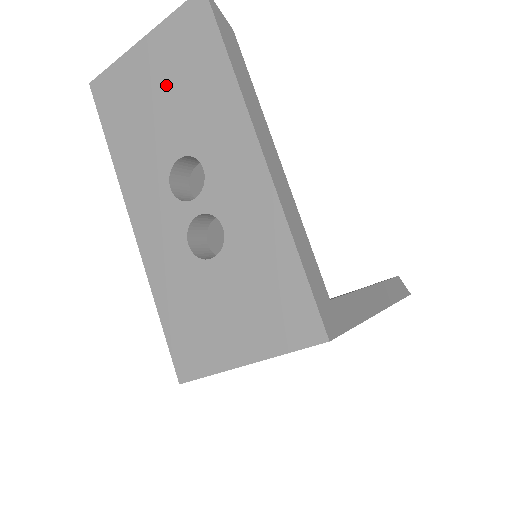
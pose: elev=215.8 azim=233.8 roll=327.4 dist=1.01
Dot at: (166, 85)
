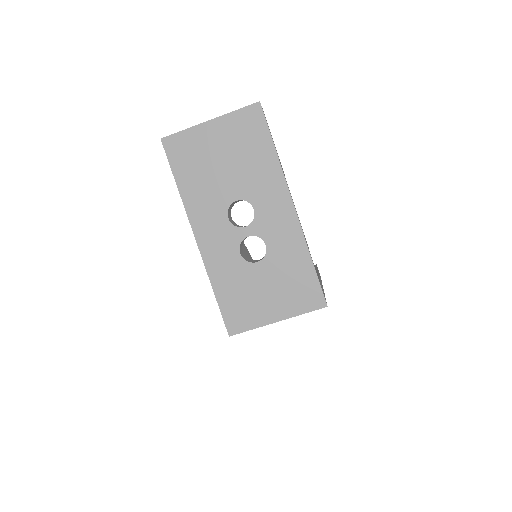
Dot at: (228, 154)
